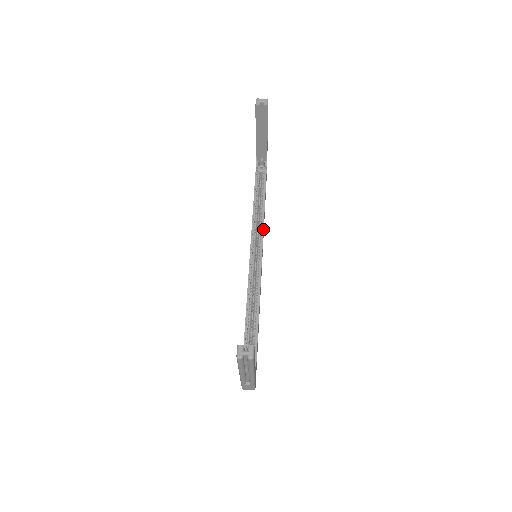
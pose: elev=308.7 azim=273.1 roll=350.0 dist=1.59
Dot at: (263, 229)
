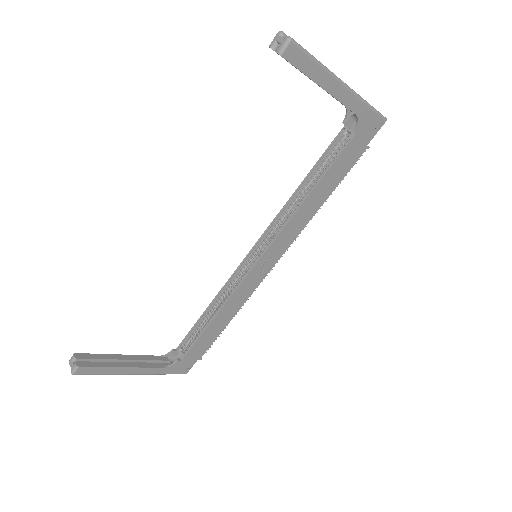
Dot at: (282, 228)
